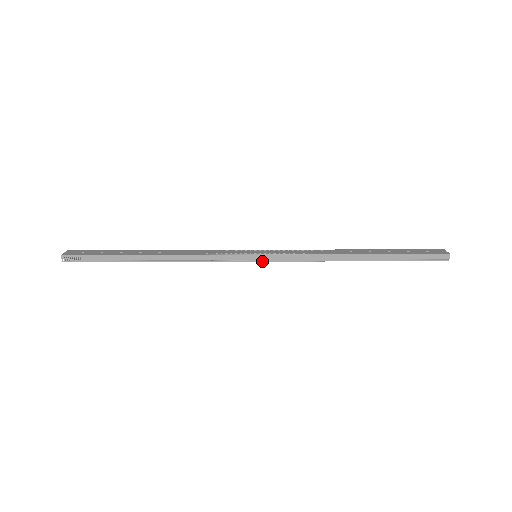
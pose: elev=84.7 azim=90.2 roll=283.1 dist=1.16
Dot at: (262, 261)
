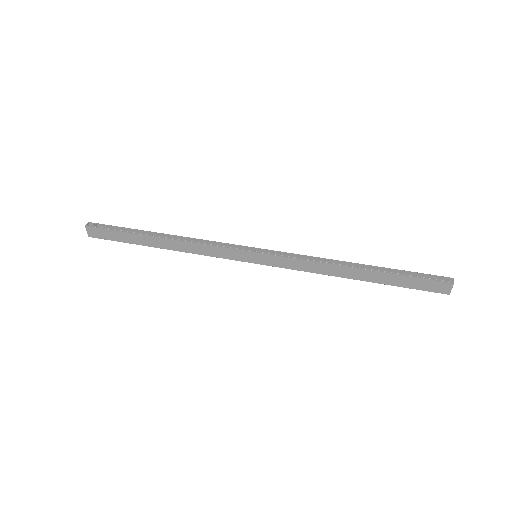
Dot at: (261, 253)
